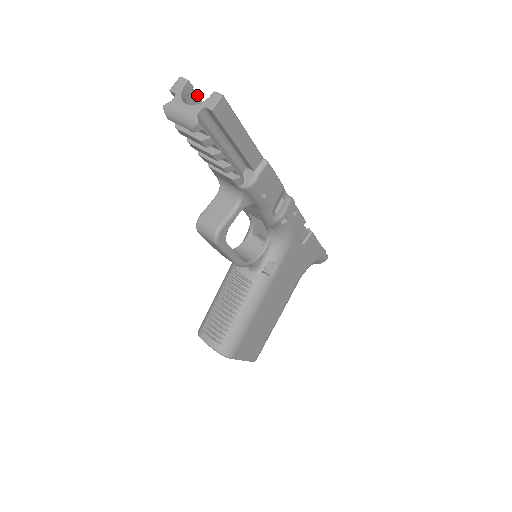
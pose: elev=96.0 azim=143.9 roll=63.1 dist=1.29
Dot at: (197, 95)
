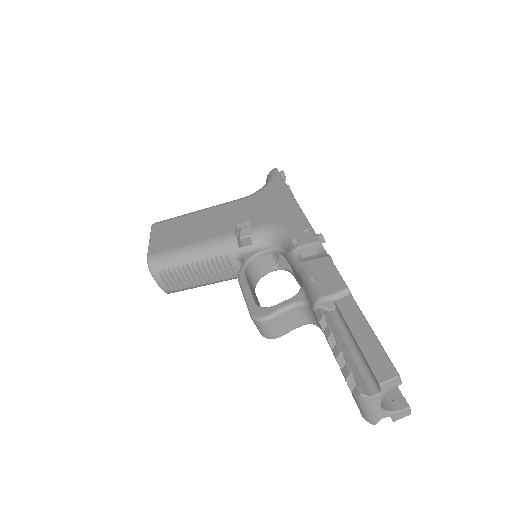
Dot at: occluded
